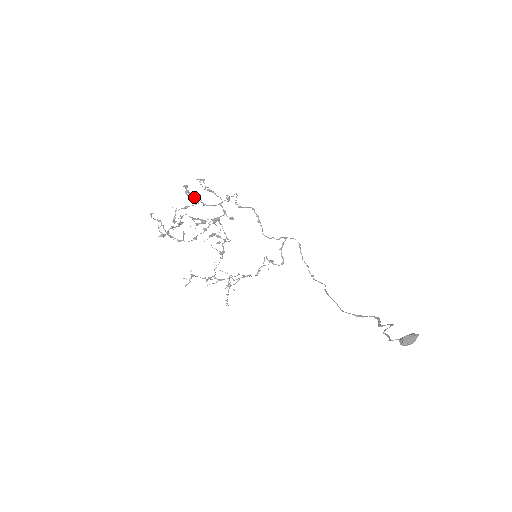
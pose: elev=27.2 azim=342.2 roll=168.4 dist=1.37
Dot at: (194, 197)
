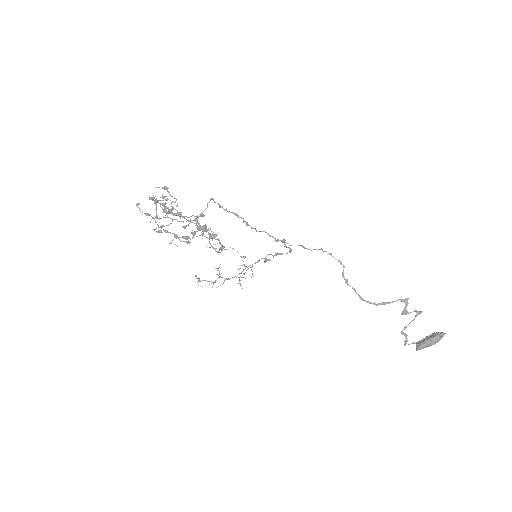
Dot at: (167, 200)
